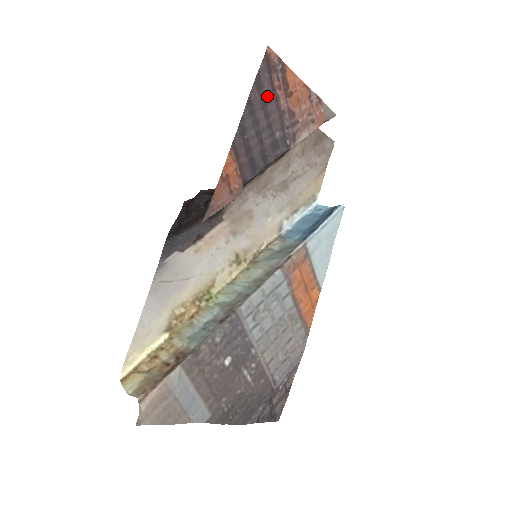
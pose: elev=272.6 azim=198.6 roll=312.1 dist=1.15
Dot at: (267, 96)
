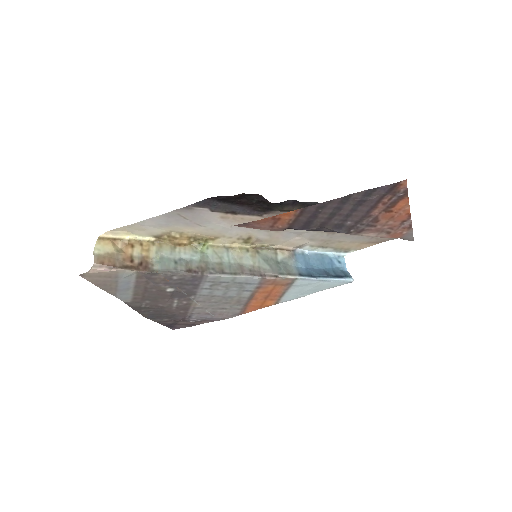
Dot at: (368, 202)
